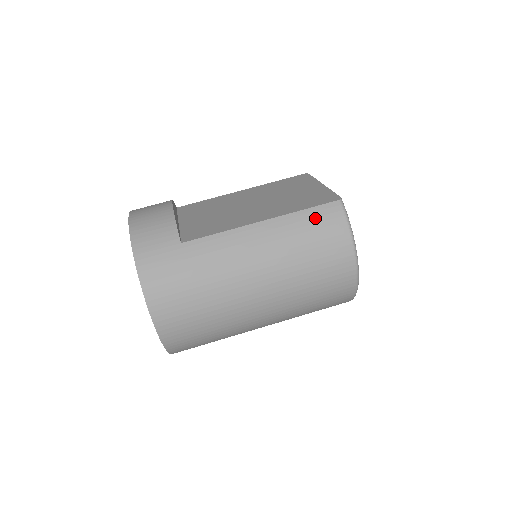
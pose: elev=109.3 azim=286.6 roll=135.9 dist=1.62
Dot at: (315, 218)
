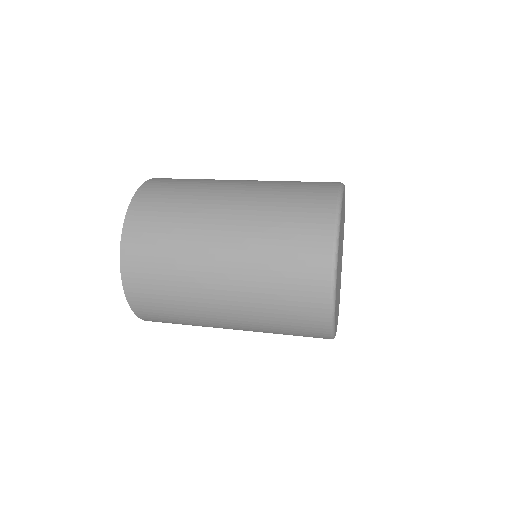
Dot at: occluded
